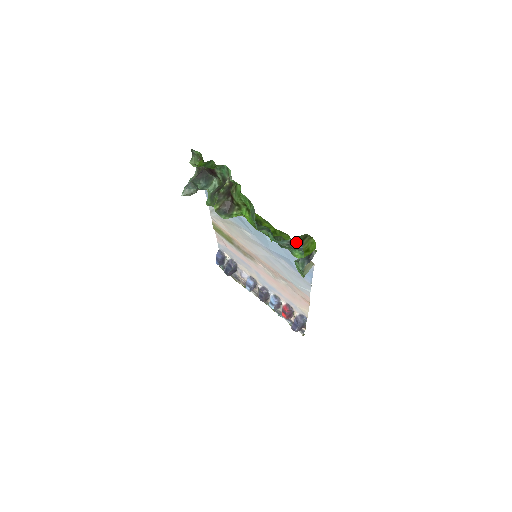
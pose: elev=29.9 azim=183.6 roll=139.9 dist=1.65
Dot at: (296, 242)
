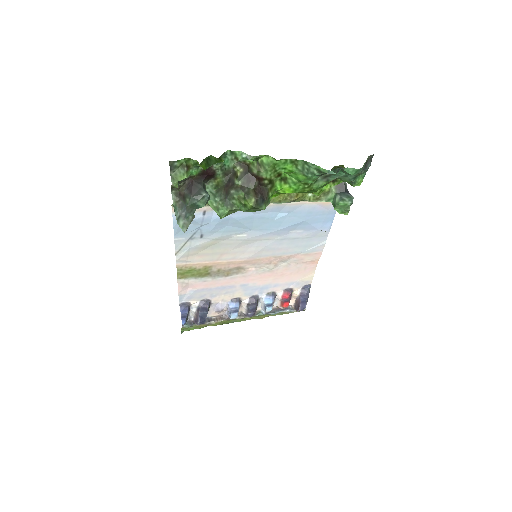
Dot at: (367, 161)
